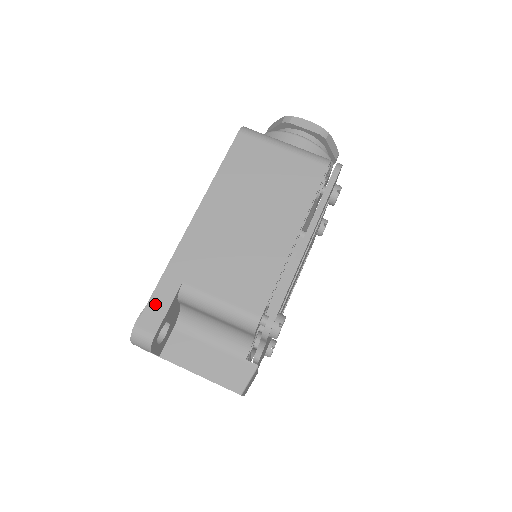
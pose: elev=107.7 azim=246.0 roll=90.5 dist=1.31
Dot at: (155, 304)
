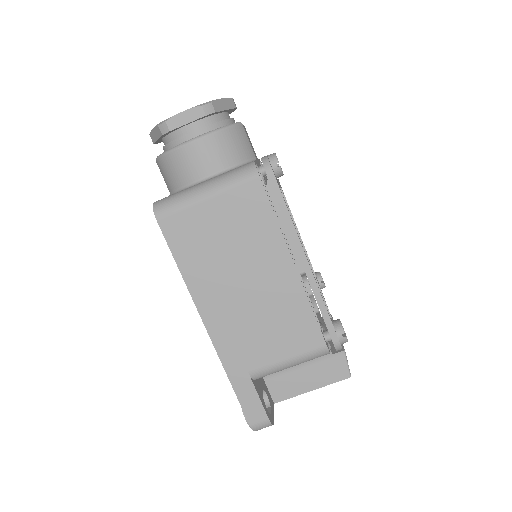
Dot at: (247, 402)
